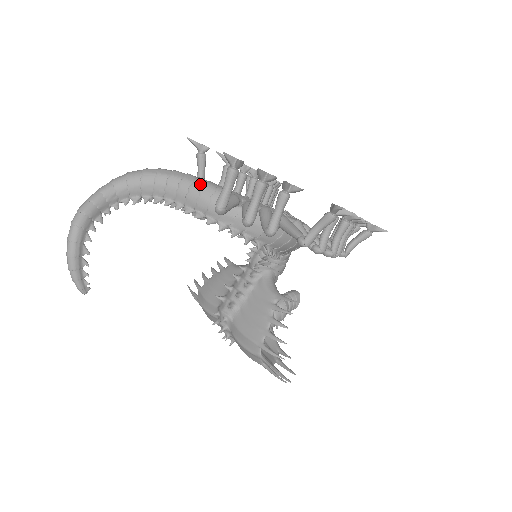
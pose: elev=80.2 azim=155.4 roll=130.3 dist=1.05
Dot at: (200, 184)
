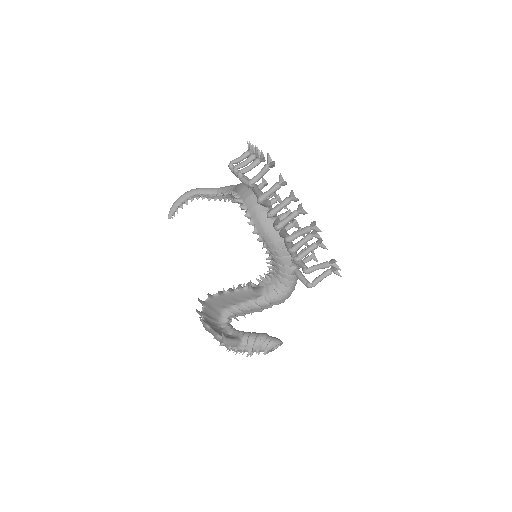
Dot at: occluded
